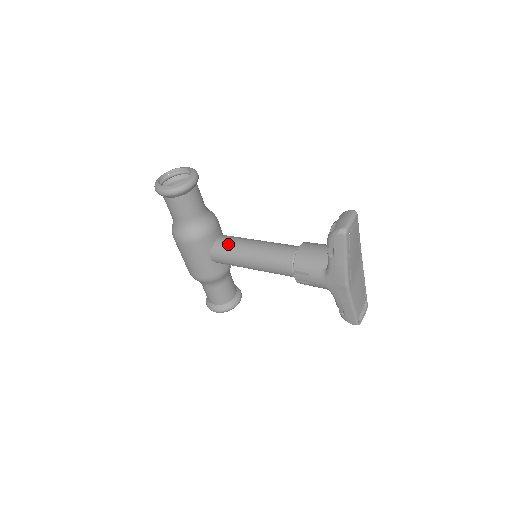
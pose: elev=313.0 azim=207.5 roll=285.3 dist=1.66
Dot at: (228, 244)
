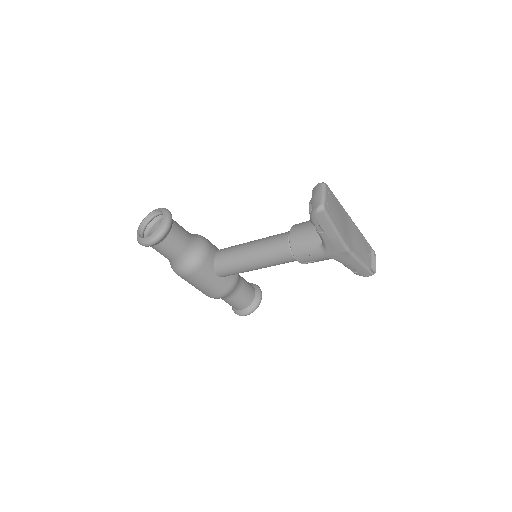
Dot at: (226, 258)
